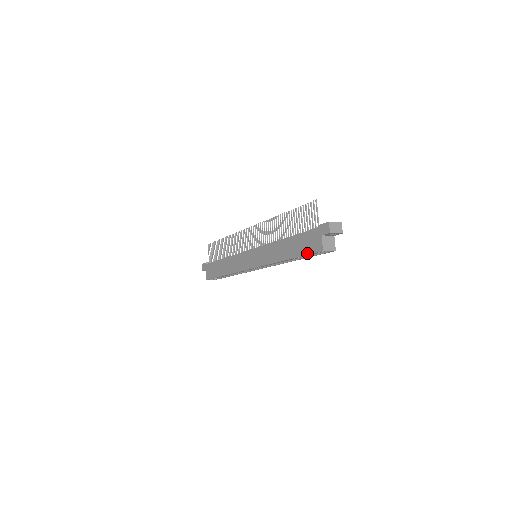
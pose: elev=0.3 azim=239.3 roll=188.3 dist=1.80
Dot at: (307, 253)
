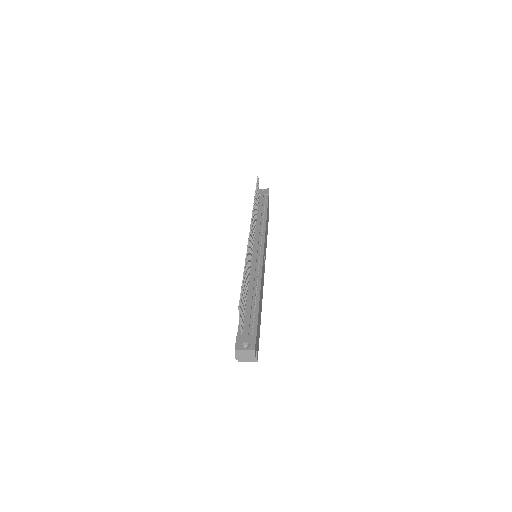
Dot at: occluded
